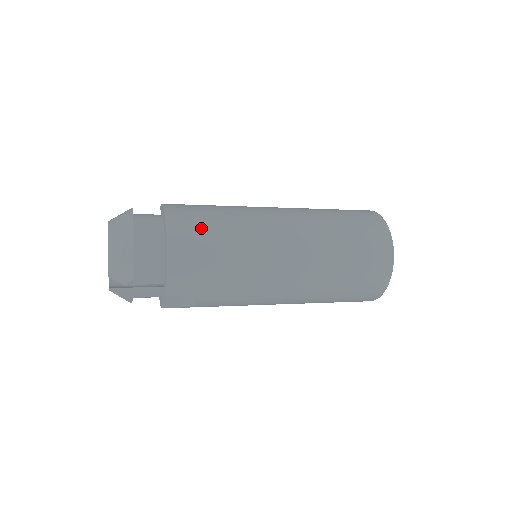
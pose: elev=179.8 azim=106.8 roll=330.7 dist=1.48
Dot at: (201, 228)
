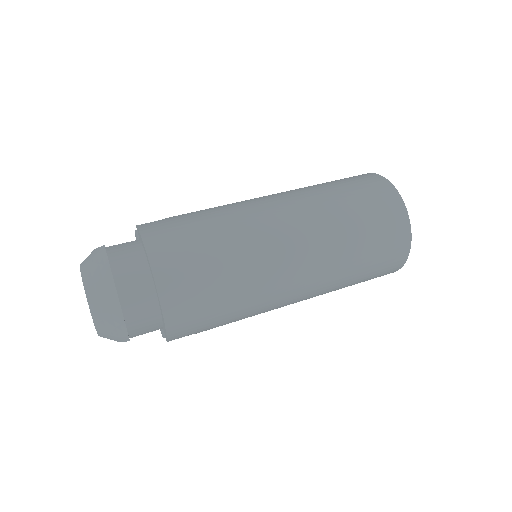
Dot at: (196, 271)
